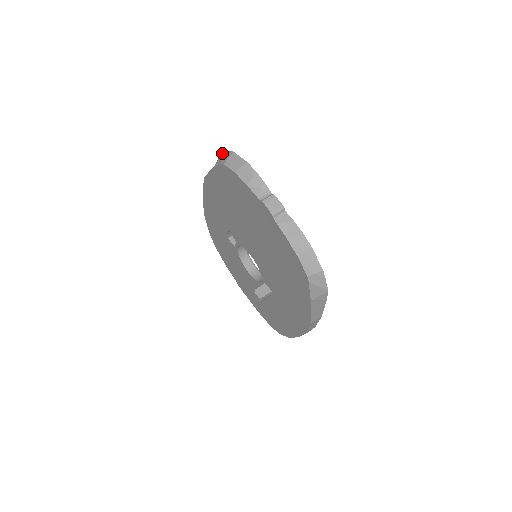
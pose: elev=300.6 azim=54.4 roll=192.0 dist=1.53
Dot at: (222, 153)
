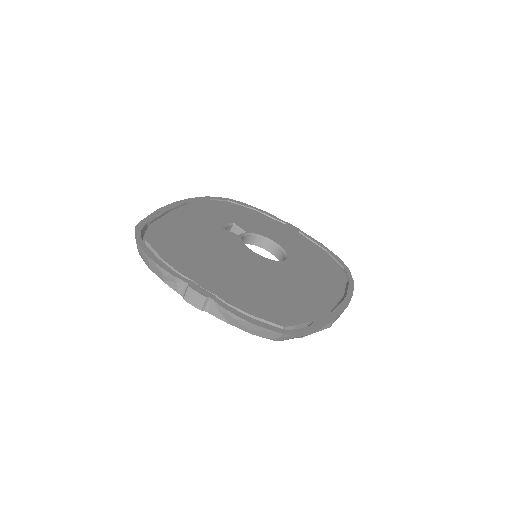
Dot at: (135, 230)
